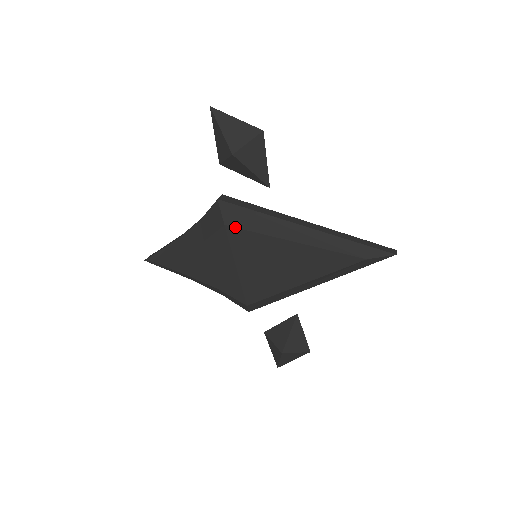
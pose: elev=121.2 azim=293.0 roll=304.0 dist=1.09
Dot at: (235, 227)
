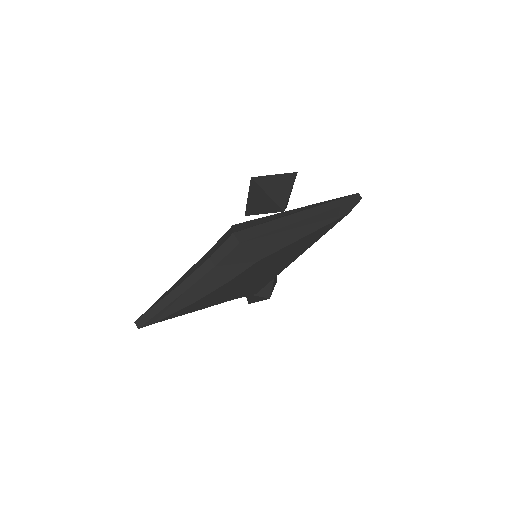
Dot at: (266, 257)
